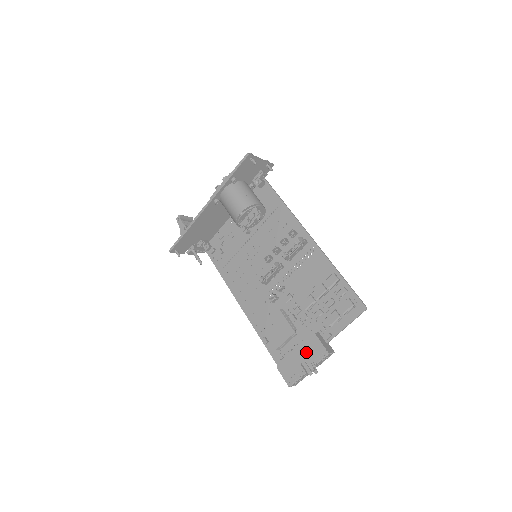
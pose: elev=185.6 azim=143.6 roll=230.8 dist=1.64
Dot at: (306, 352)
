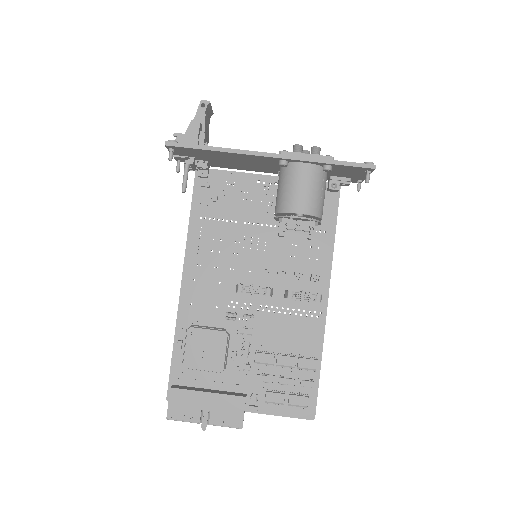
Dot at: (219, 405)
